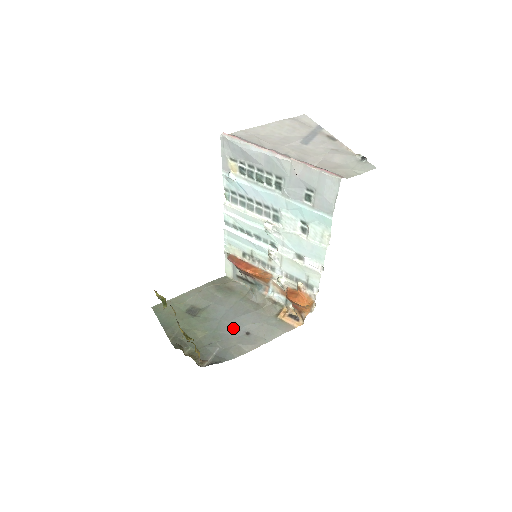
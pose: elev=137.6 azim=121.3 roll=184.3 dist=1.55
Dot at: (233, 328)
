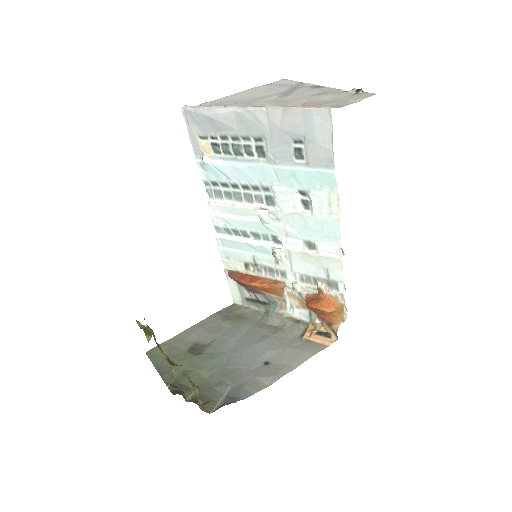
Dot at: (247, 360)
